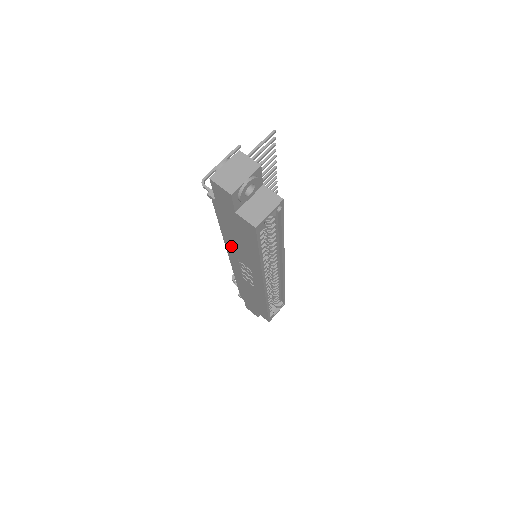
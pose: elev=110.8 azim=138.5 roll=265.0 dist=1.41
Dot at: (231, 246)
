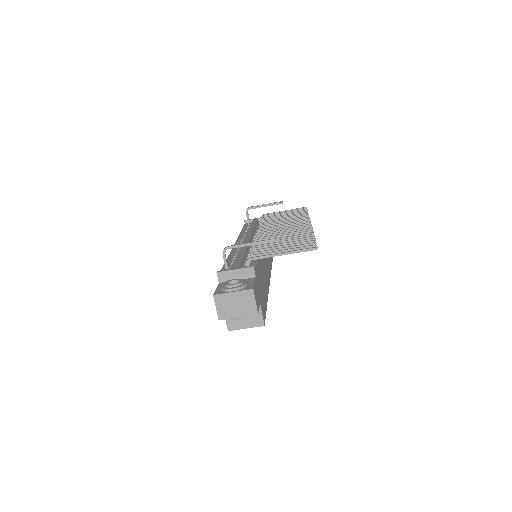
Dot at: occluded
